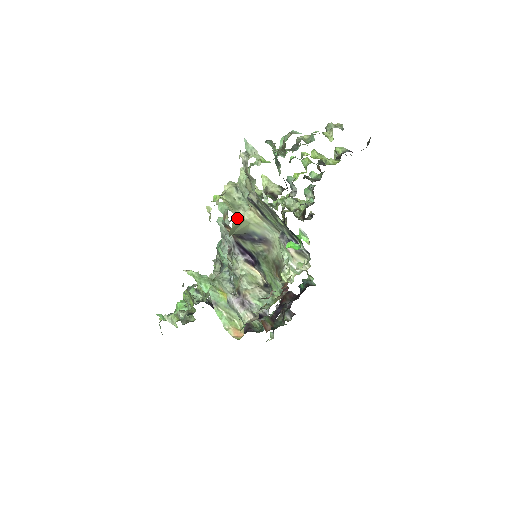
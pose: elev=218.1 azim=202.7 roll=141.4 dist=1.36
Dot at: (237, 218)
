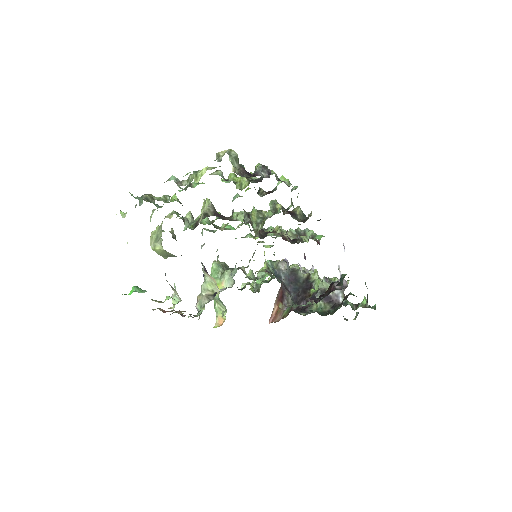
Dot at: (156, 249)
